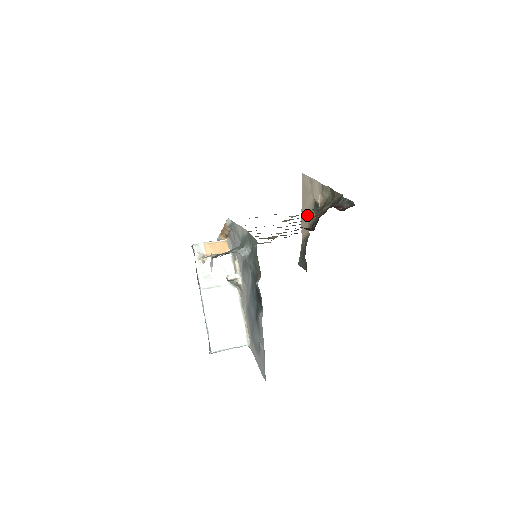
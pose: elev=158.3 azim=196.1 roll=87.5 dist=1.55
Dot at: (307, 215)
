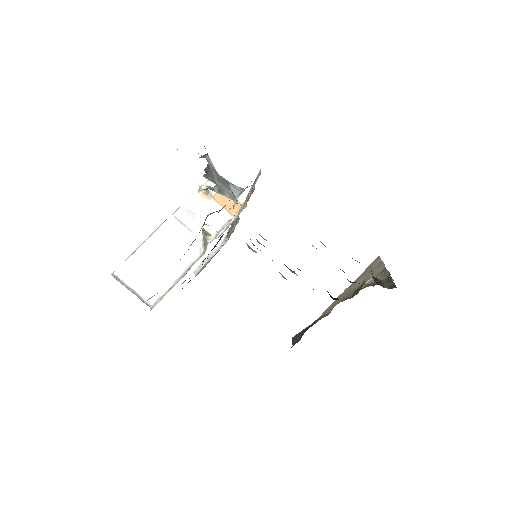
Dot at: (345, 295)
